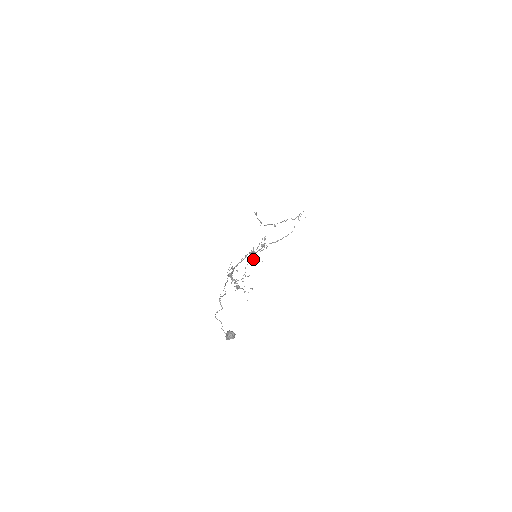
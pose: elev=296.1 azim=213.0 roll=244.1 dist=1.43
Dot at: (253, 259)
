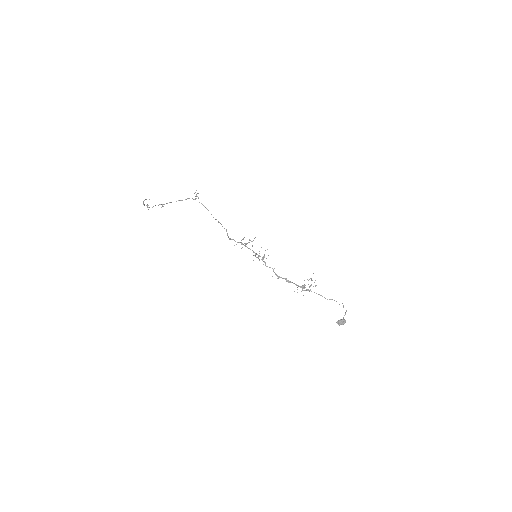
Dot at: occluded
